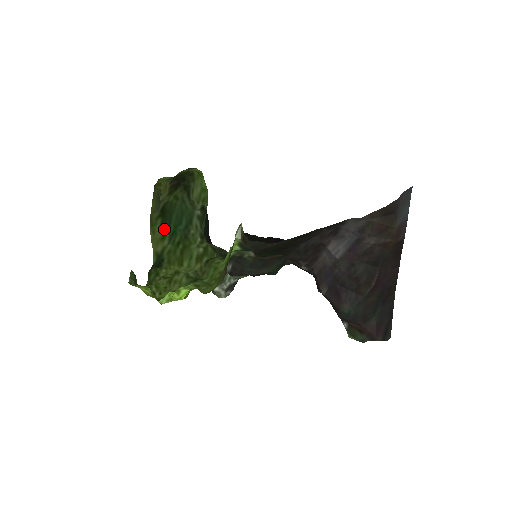
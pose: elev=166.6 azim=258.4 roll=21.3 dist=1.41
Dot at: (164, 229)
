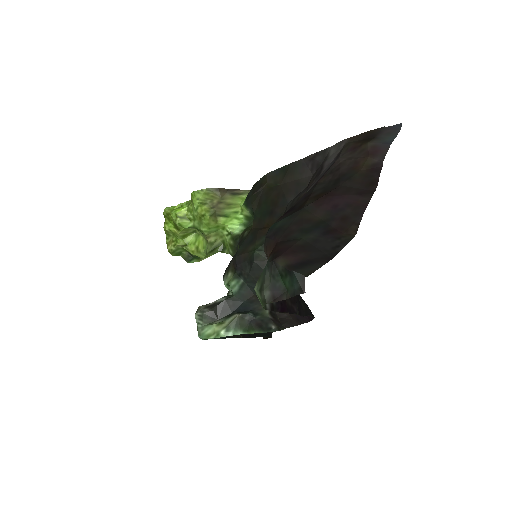
Dot at: occluded
